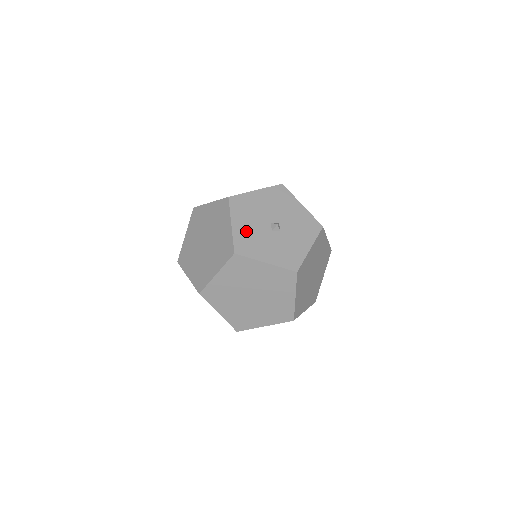
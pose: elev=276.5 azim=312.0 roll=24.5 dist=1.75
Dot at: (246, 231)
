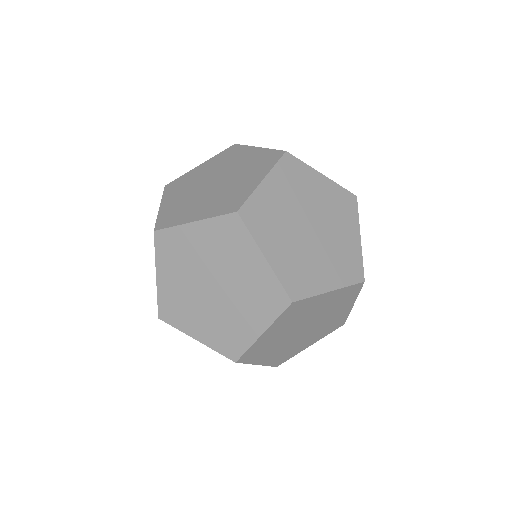
Dot at: occluded
